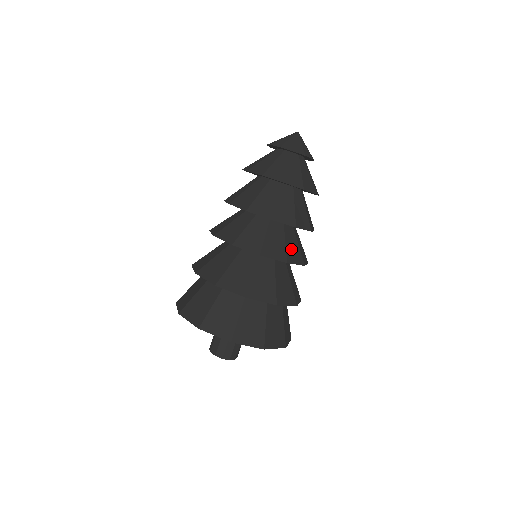
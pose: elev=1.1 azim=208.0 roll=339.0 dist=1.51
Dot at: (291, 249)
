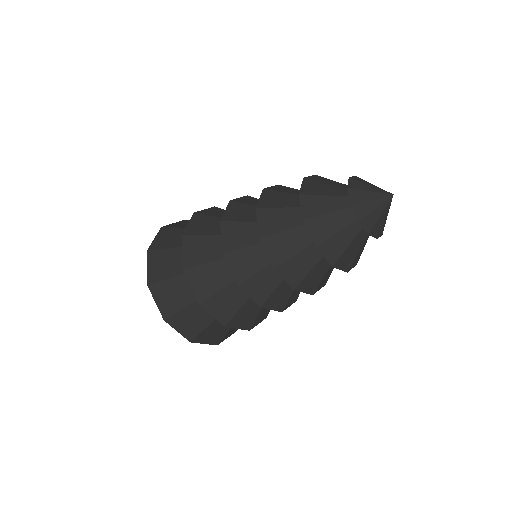
Dot at: (279, 294)
